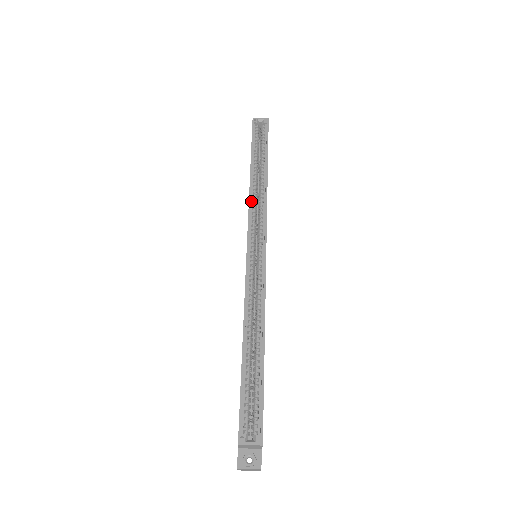
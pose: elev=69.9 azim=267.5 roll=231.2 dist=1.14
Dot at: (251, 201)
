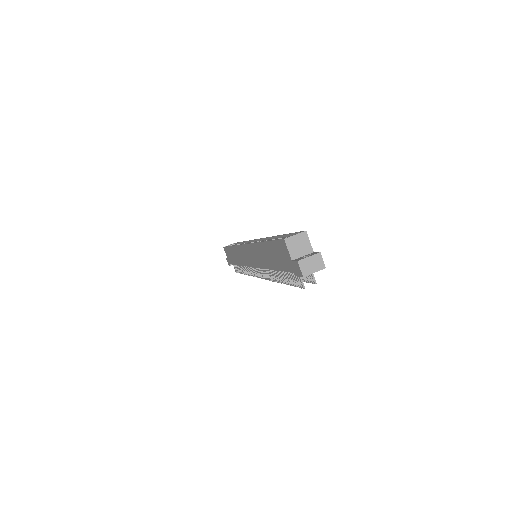
Dot at: occluded
